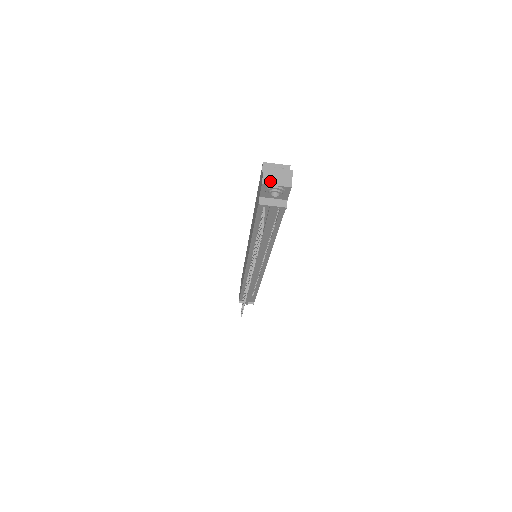
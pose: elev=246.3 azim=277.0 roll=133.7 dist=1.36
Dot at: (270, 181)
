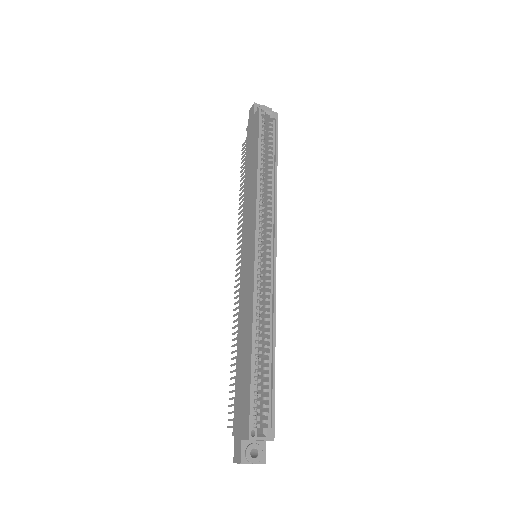
Dot at: occluded
